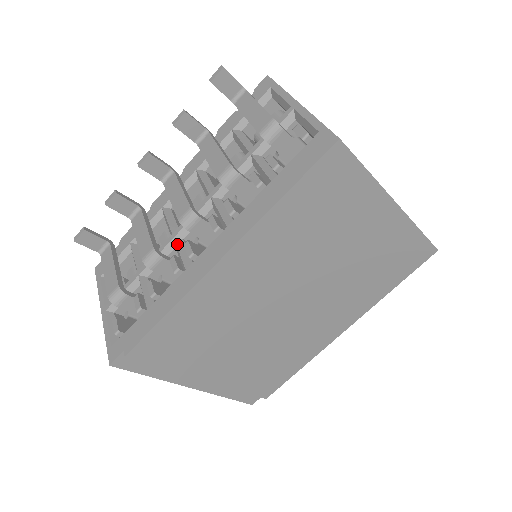
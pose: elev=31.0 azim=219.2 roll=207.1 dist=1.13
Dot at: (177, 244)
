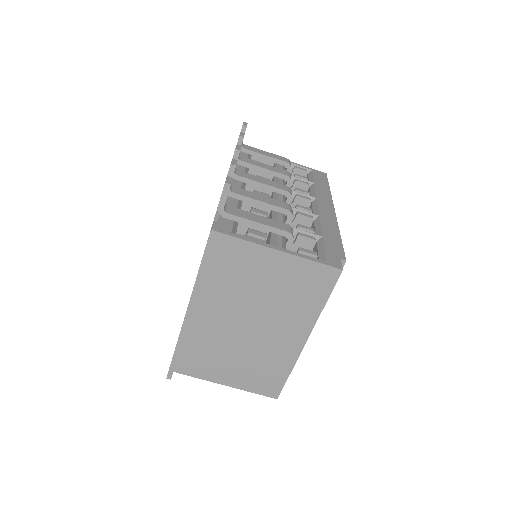
Dot at: occluded
